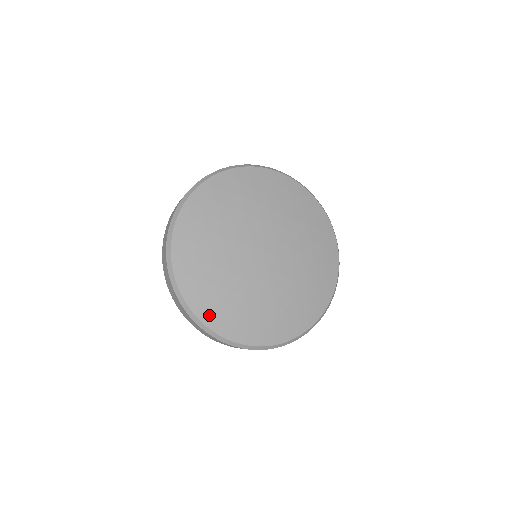
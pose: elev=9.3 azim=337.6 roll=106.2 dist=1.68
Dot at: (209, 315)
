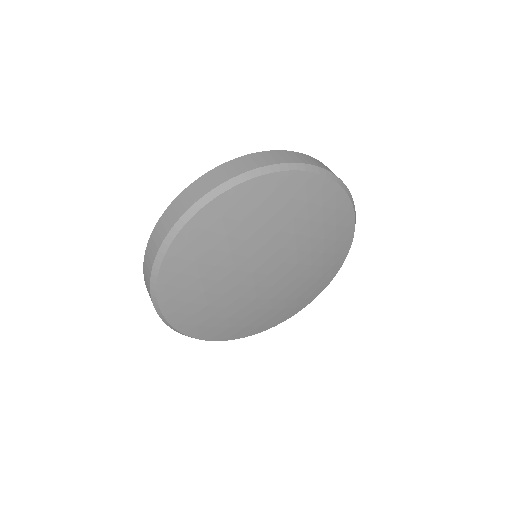
Dot at: (273, 323)
